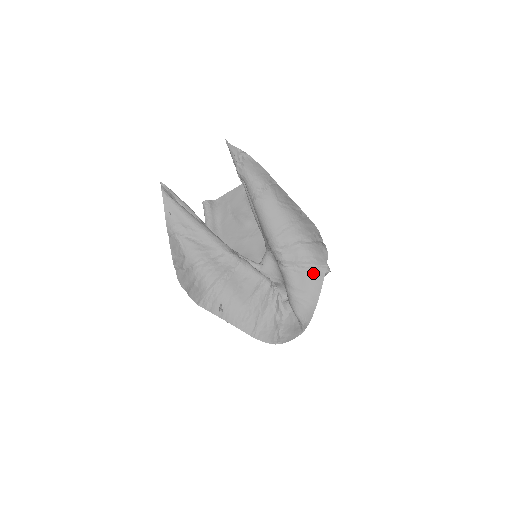
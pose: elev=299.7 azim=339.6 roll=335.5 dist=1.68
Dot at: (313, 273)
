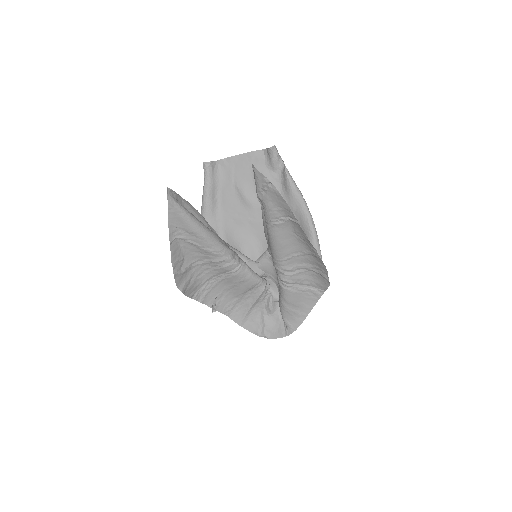
Dot at: (310, 294)
